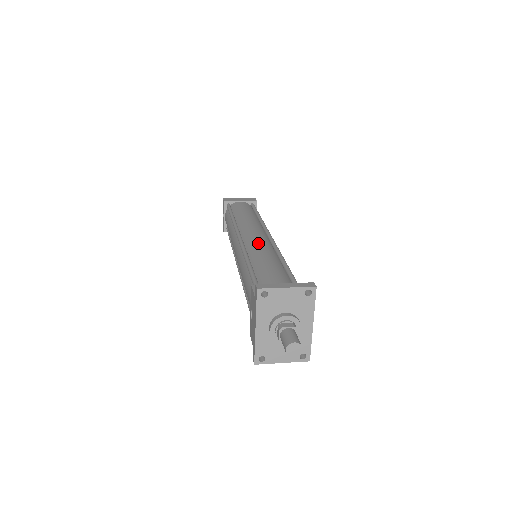
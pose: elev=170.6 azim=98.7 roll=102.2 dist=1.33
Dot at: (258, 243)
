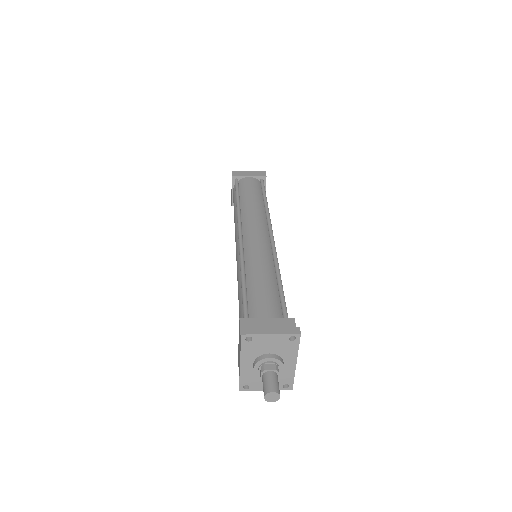
Dot at: (257, 249)
